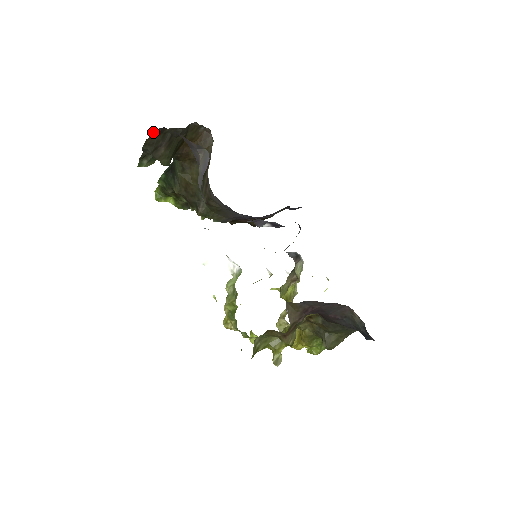
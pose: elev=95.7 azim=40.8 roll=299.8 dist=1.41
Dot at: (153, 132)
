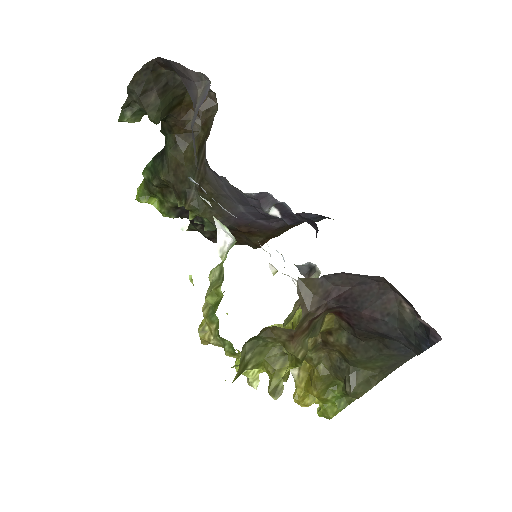
Dot at: (144, 64)
